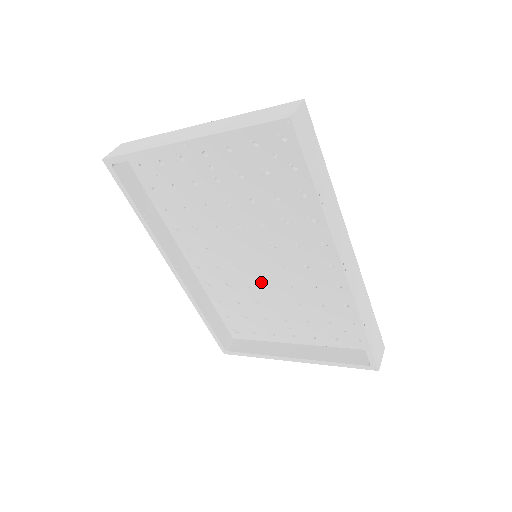
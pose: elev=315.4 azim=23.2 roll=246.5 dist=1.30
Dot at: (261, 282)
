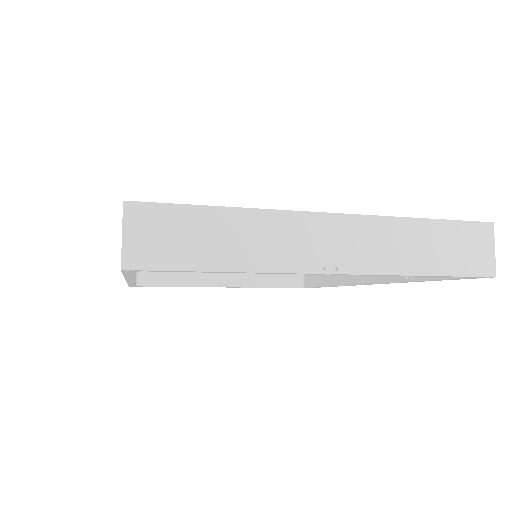
Dot at: occluded
